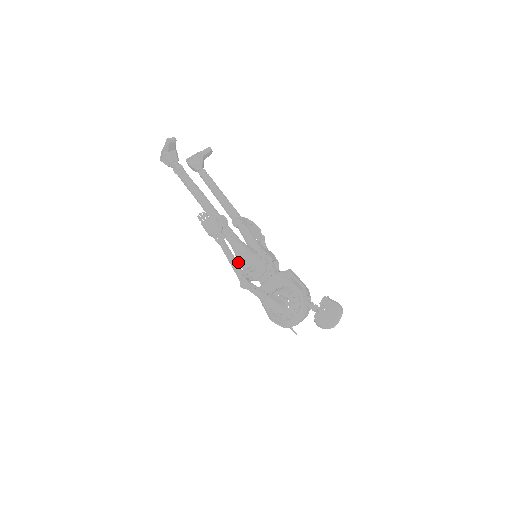
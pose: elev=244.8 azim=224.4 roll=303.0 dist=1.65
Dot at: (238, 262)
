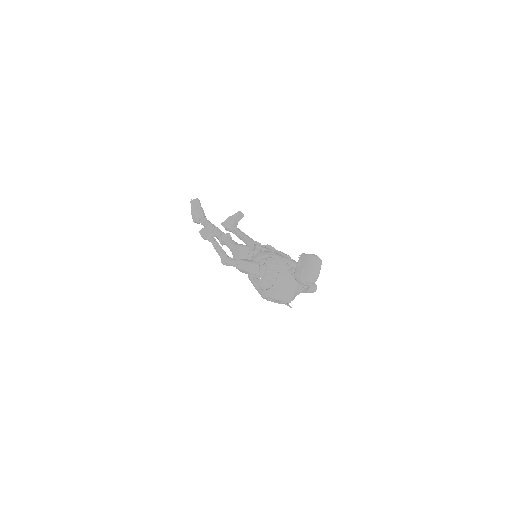
Dot at: (234, 258)
